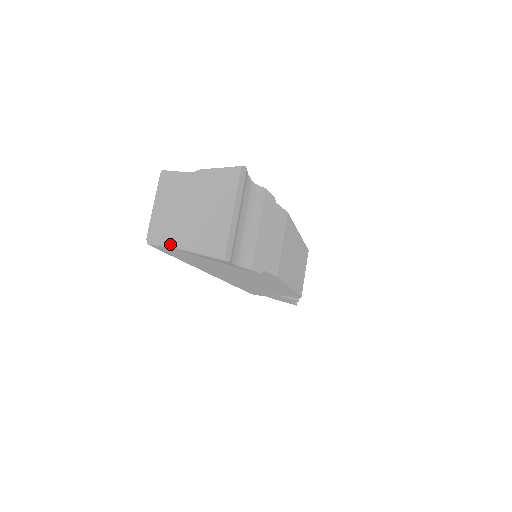
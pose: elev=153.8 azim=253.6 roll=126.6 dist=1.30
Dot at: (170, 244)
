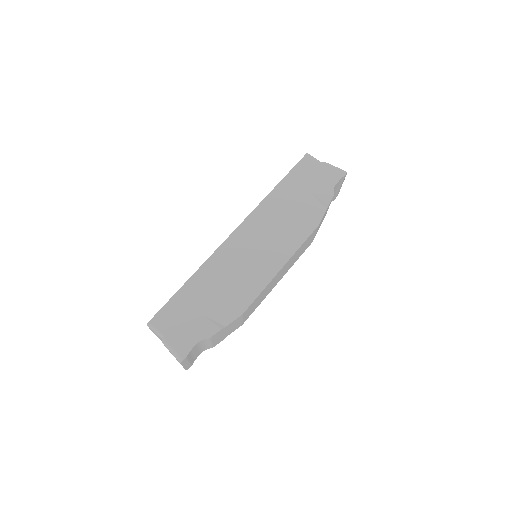
Dot at: occluded
